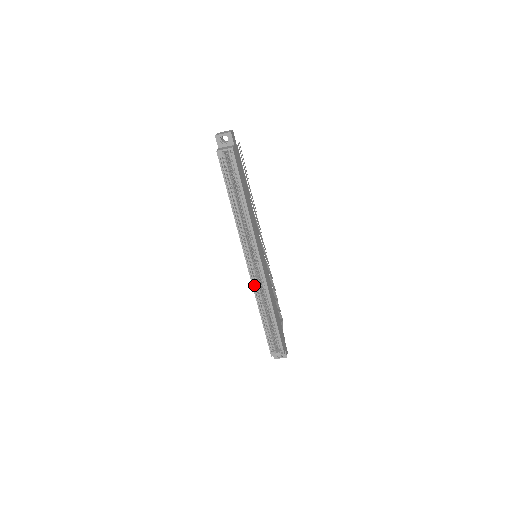
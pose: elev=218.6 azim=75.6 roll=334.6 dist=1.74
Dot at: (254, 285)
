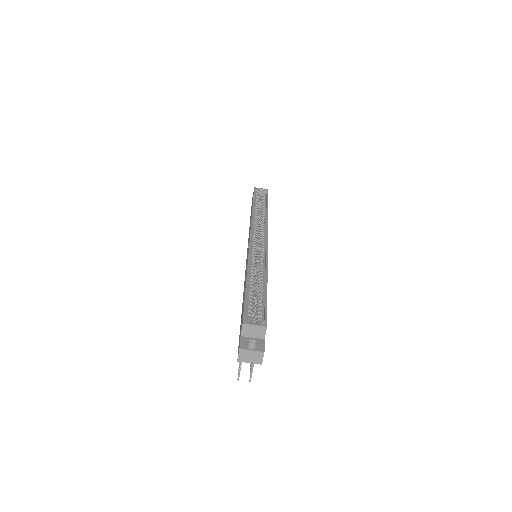
Dot at: (250, 253)
